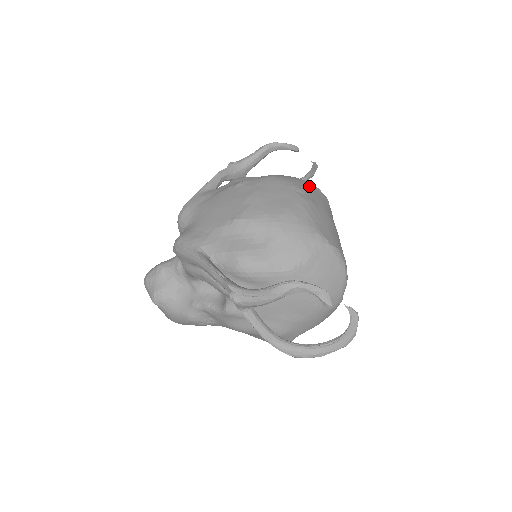
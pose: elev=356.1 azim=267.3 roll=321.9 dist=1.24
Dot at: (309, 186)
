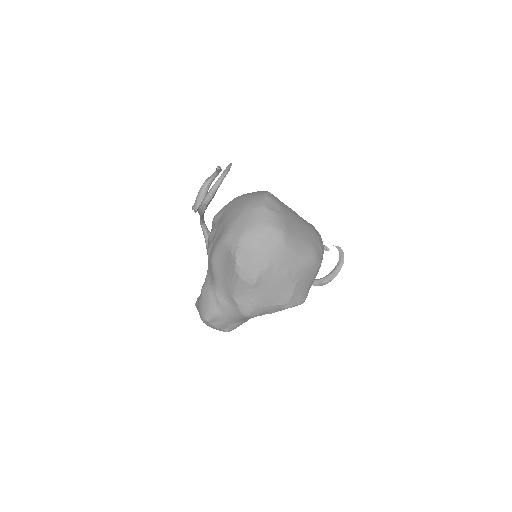
Dot at: occluded
